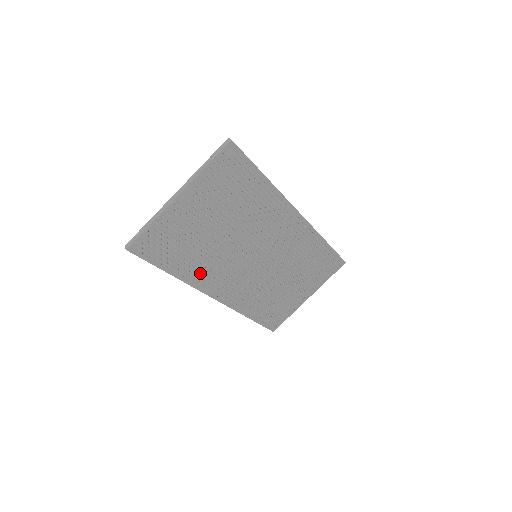
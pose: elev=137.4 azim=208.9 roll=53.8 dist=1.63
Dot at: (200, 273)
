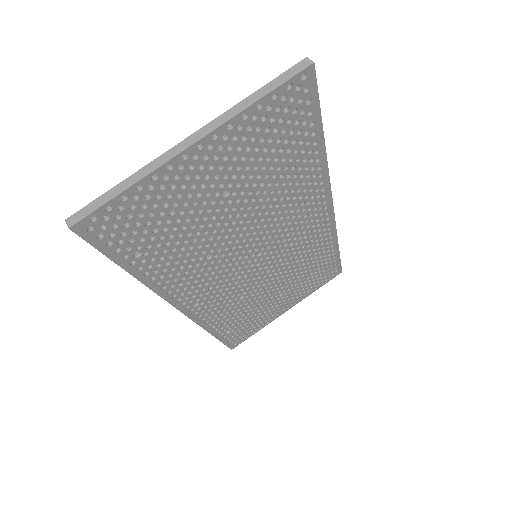
Dot at: (176, 275)
